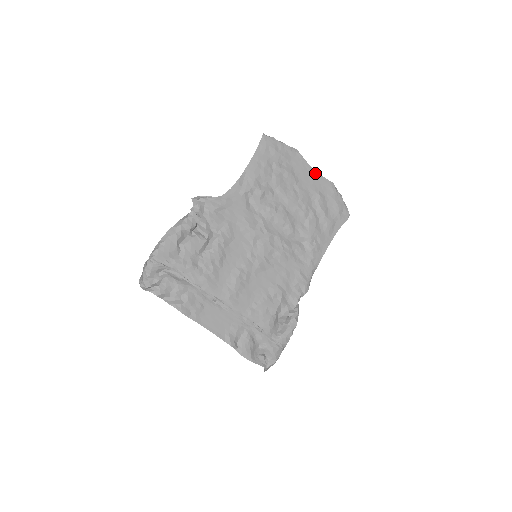
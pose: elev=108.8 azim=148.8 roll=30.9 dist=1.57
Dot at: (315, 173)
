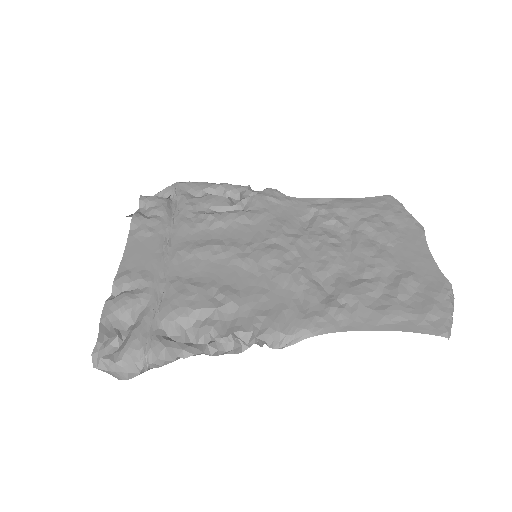
Dot at: (429, 258)
